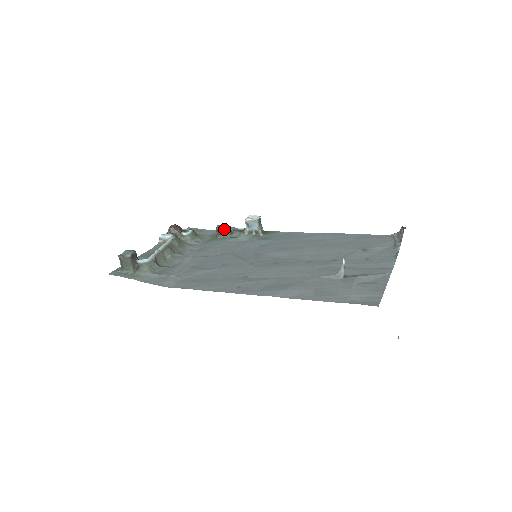
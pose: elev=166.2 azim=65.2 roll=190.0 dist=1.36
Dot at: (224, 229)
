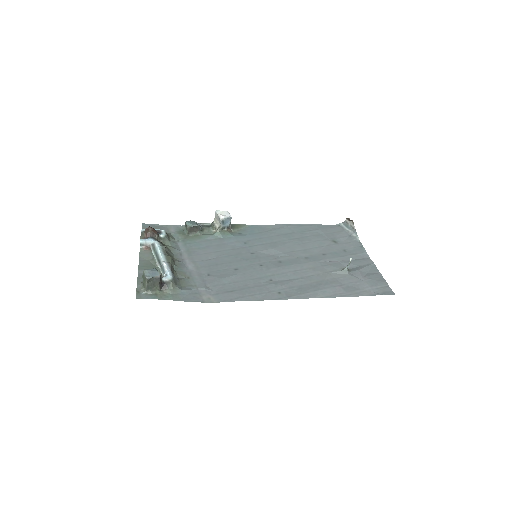
Dot at: (197, 227)
